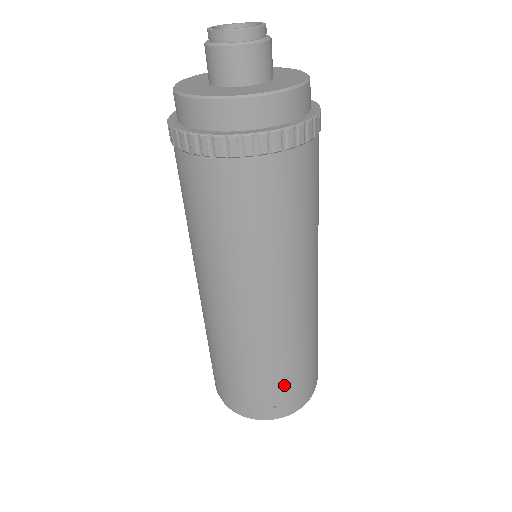
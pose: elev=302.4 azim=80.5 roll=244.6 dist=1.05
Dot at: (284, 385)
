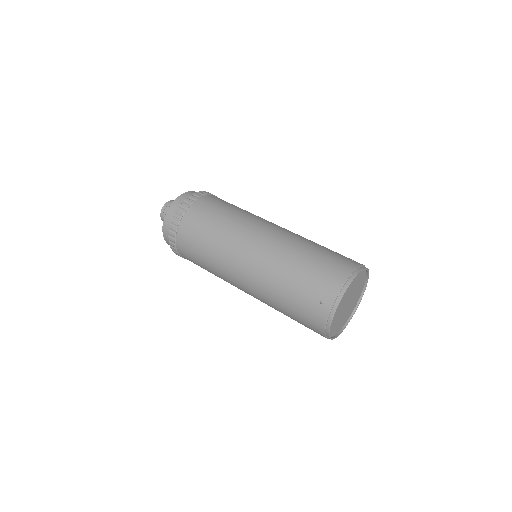
Dot at: occluded
